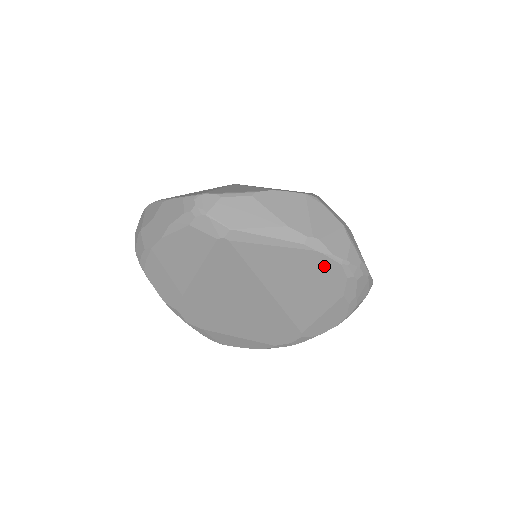
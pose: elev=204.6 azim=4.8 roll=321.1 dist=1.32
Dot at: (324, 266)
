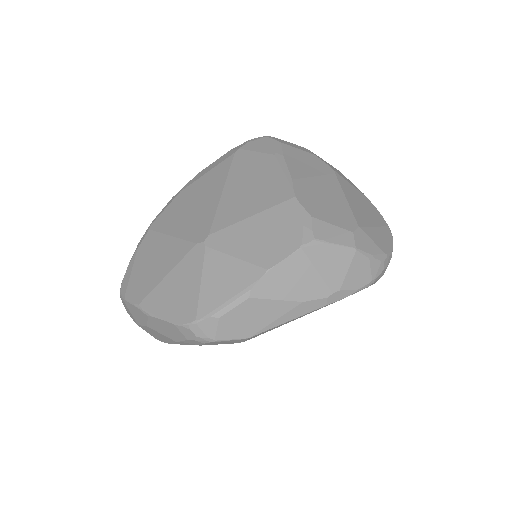
Dot at: occluded
